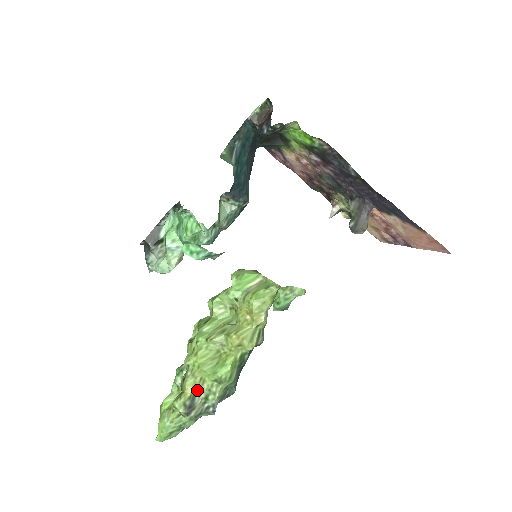
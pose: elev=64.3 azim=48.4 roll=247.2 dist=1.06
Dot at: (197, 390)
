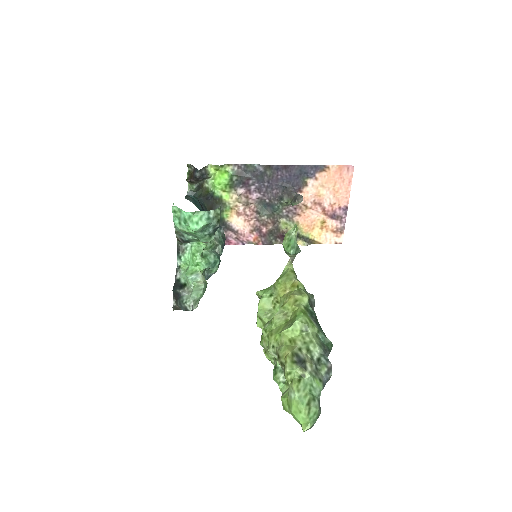
Dot at: (294, 349)
